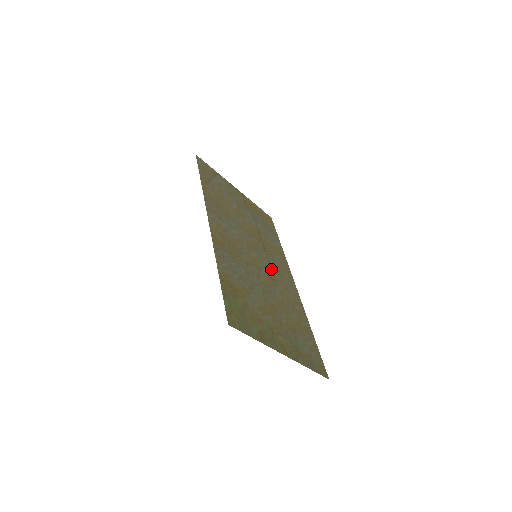
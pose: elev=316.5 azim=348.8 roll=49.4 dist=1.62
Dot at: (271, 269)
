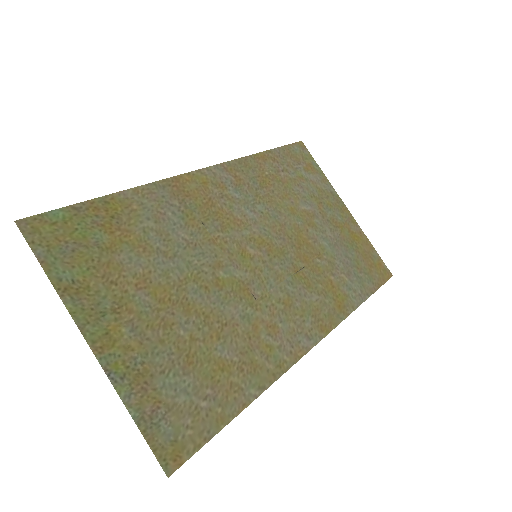
Dot at: (272, 289)
